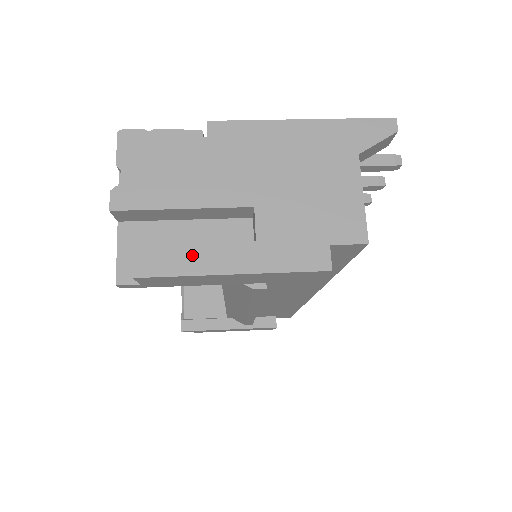
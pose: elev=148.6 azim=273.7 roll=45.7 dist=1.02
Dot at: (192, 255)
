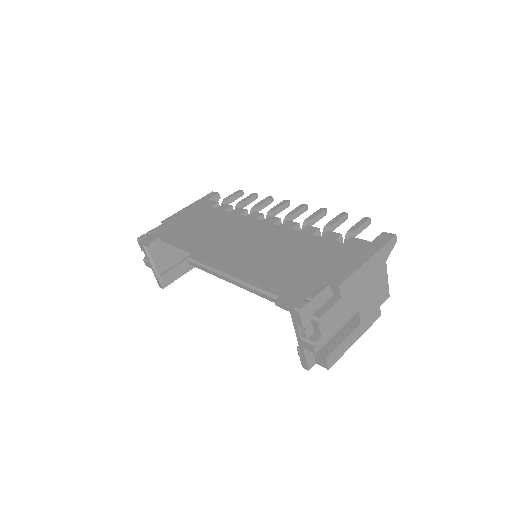
Dot at: (344, 346)
